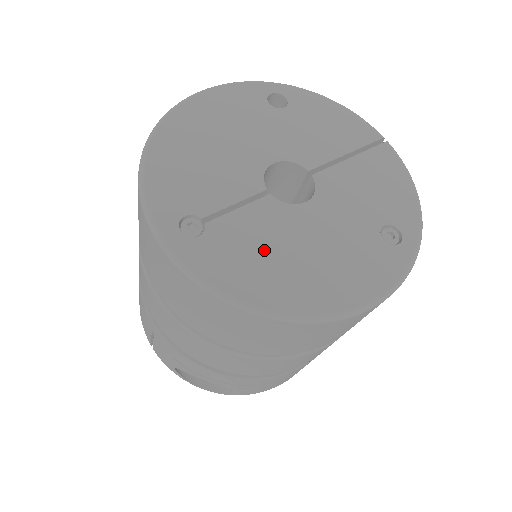
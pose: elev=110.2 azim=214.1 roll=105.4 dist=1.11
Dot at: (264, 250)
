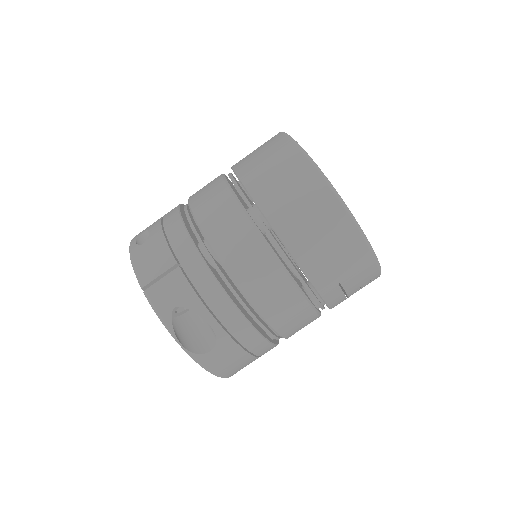
Dot at: occluded
